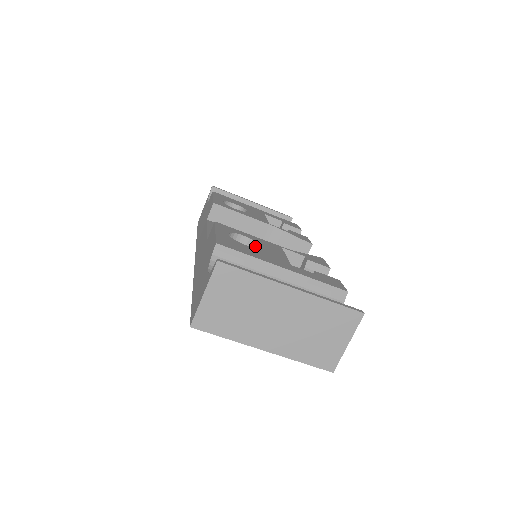
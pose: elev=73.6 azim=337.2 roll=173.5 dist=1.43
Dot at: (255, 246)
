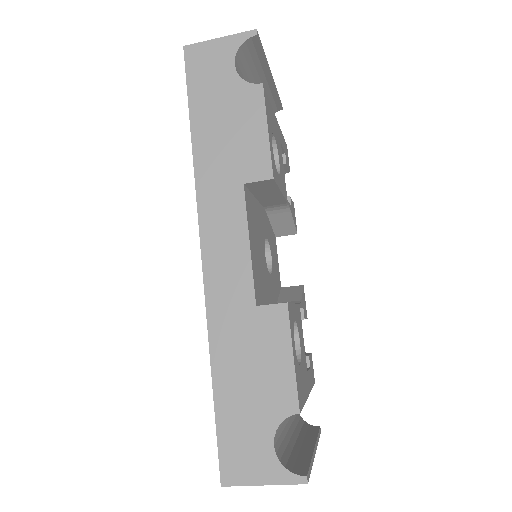
Dot at: (294, 332)
